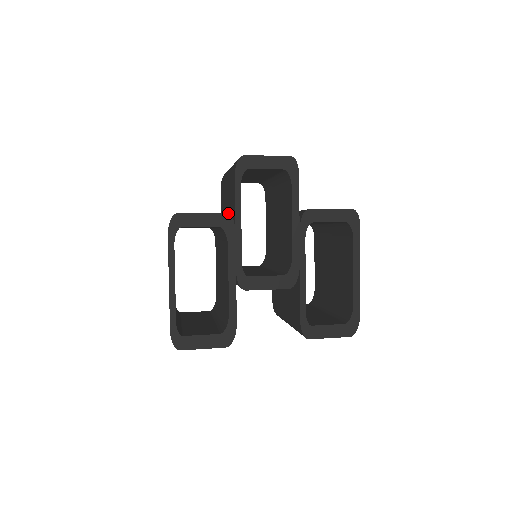
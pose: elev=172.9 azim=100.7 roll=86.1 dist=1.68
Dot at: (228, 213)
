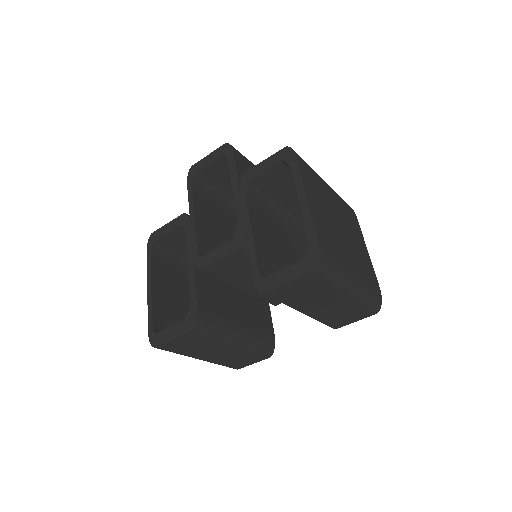
Dot at: (184, 213)
